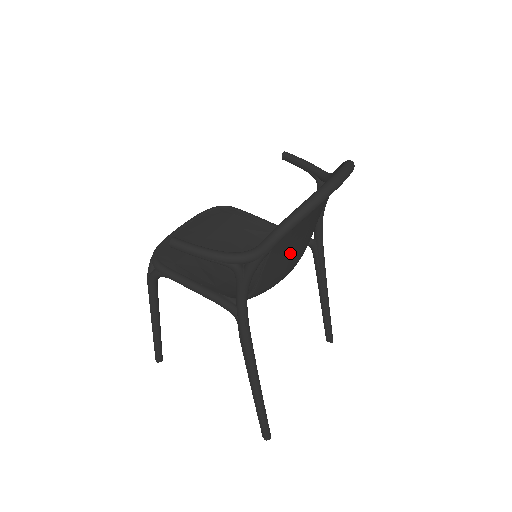
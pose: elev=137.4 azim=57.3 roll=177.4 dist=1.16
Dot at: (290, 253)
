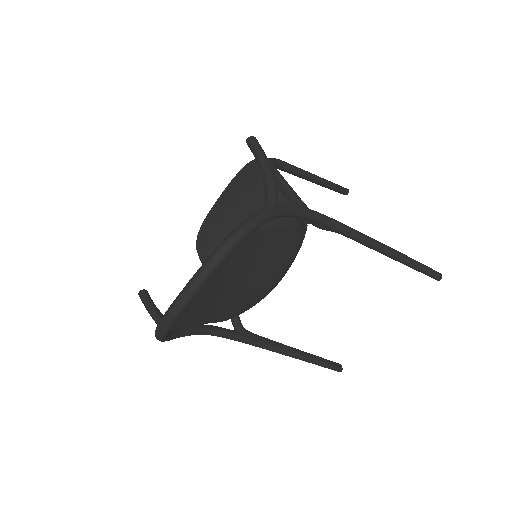
Dot at: (230, 305)
